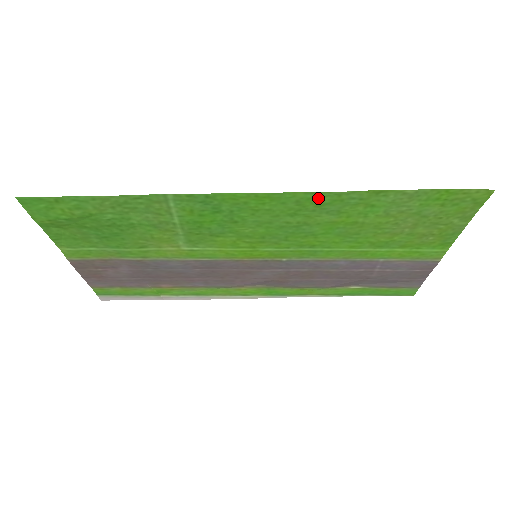
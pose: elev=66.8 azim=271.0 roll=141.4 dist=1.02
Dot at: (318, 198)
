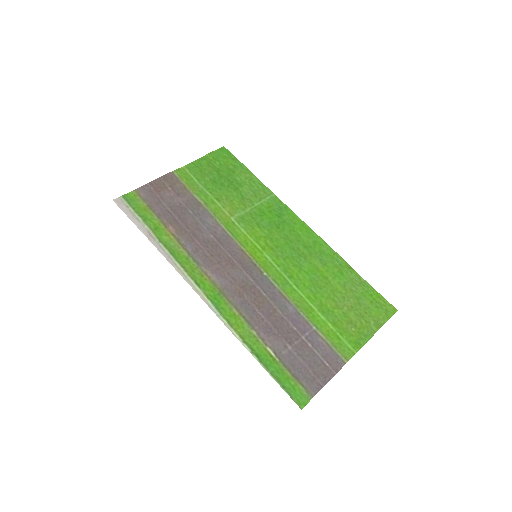
Dot at: (325, 248)
